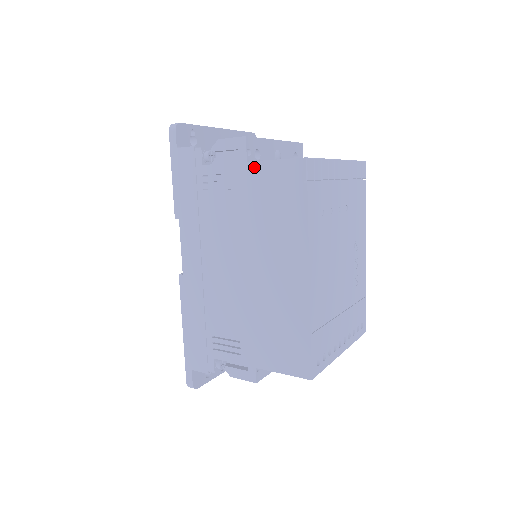
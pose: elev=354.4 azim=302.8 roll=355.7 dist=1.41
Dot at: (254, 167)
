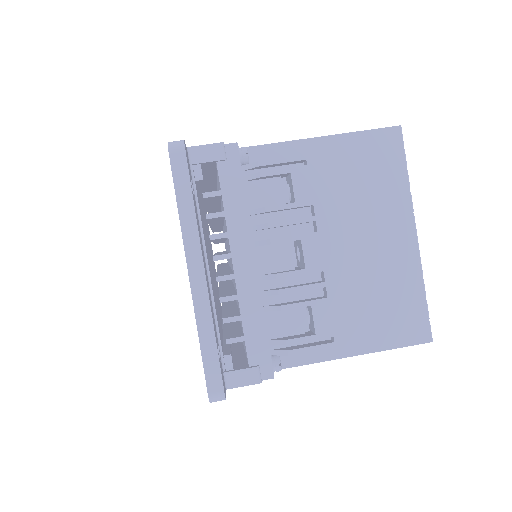
Dot at: (356, 354)
